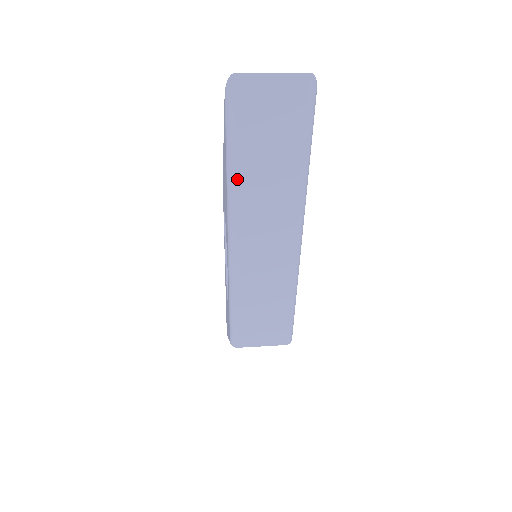
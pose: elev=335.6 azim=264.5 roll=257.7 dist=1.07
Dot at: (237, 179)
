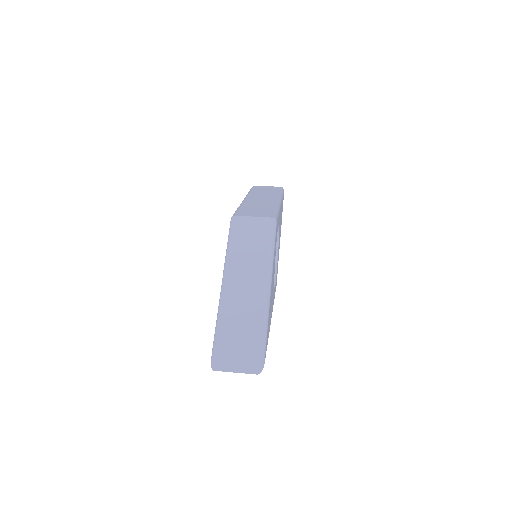
Dot at: occluded
